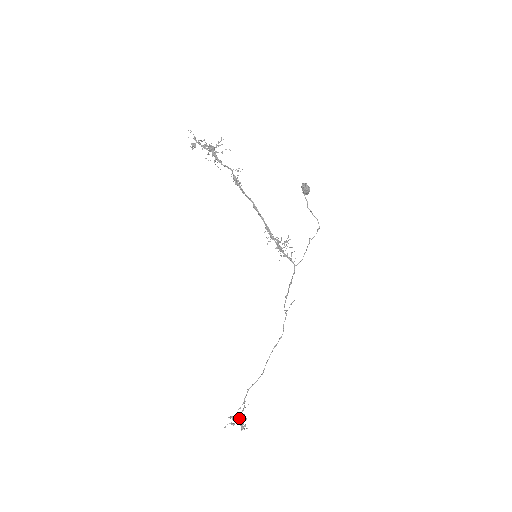
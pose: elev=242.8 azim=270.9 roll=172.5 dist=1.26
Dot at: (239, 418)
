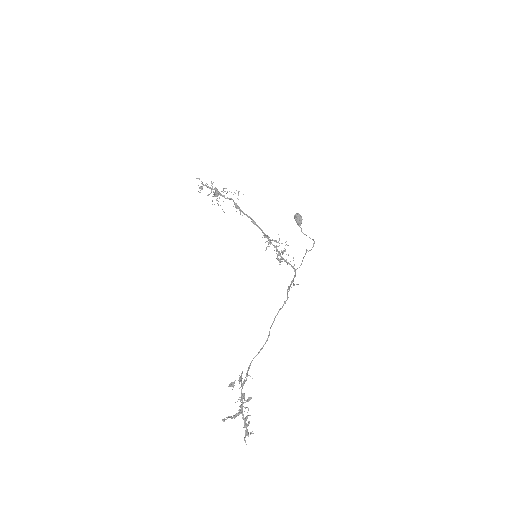
Dot at: (241, 391)
